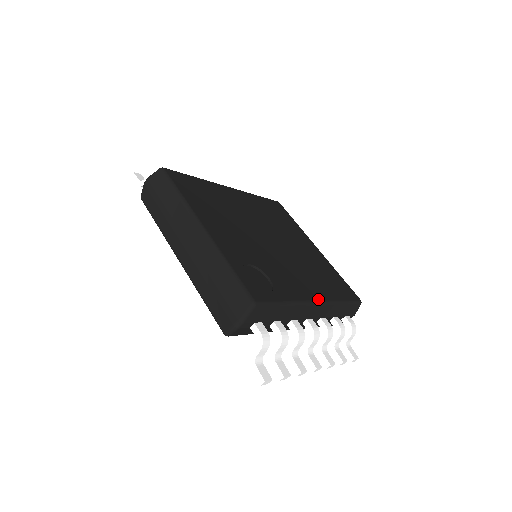
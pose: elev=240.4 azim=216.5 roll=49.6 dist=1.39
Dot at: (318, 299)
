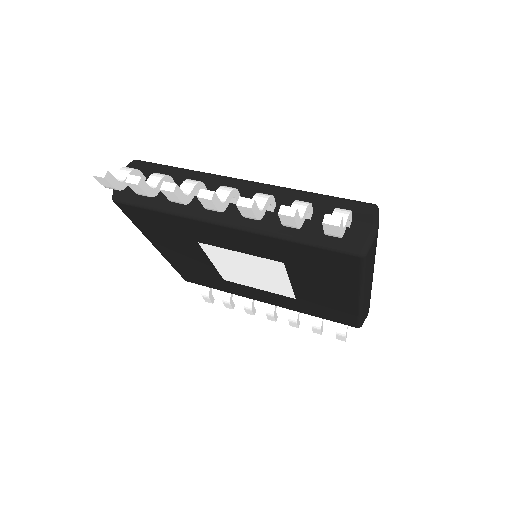
Dot at: occluded
